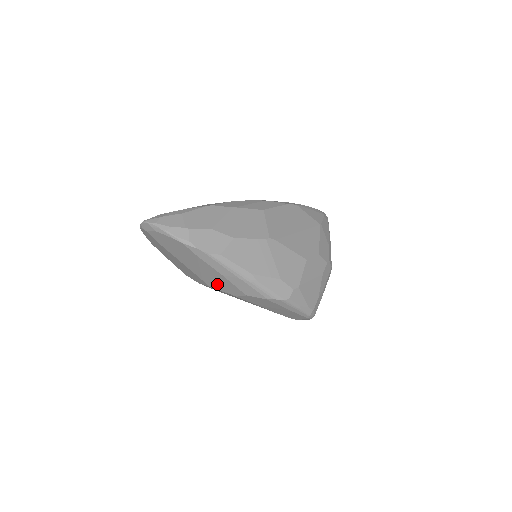
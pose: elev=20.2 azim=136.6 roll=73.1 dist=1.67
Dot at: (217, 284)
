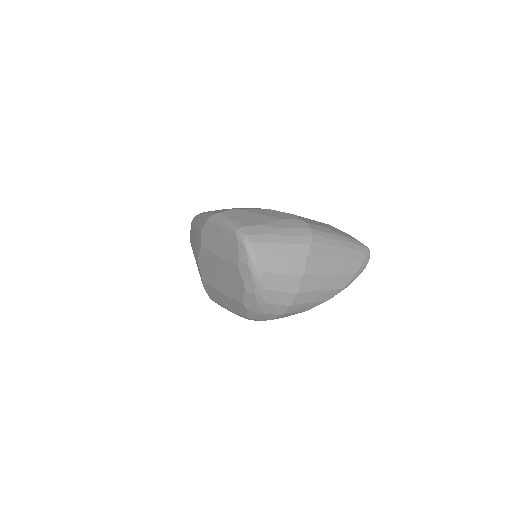
Dot at: occluded
